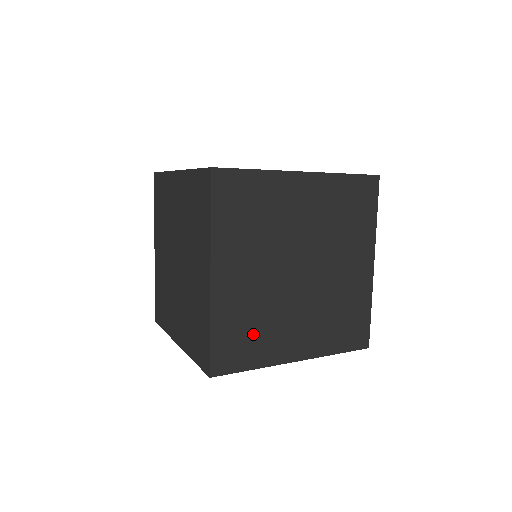
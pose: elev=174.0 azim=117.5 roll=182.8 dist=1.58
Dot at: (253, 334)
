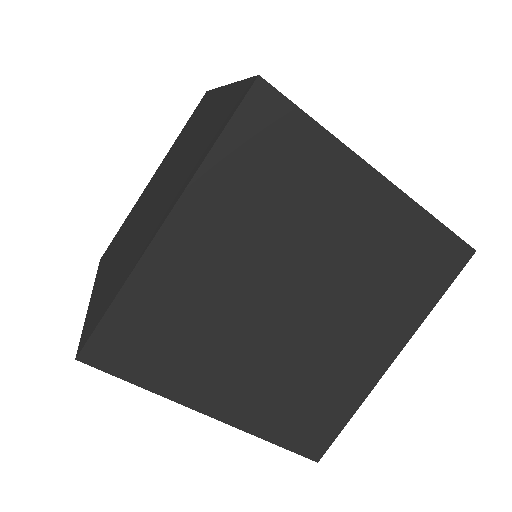
Dot at: occluded
